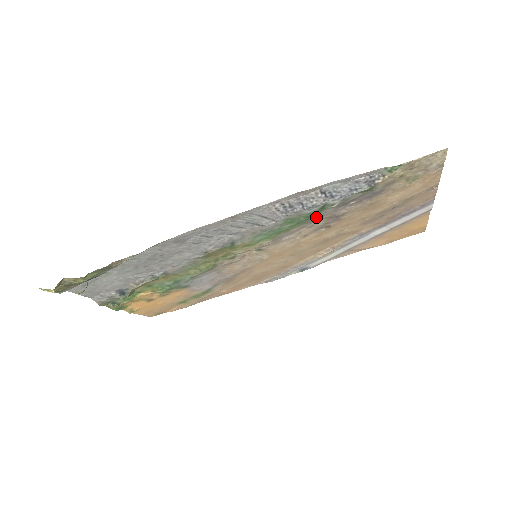
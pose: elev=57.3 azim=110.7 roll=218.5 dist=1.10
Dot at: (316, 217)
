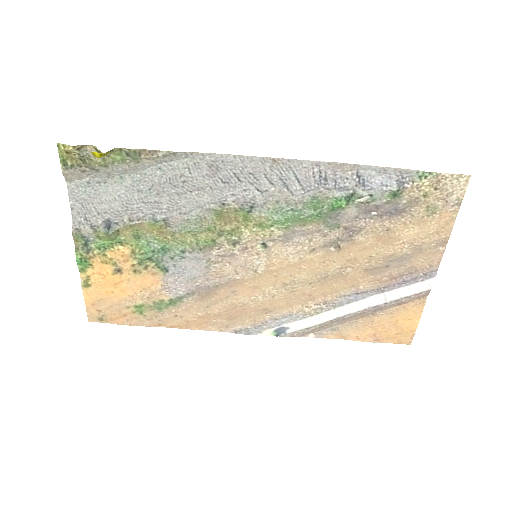
Dot at: (336, 218)
